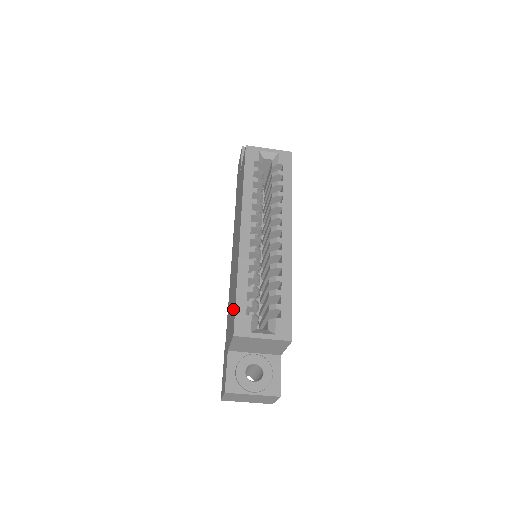
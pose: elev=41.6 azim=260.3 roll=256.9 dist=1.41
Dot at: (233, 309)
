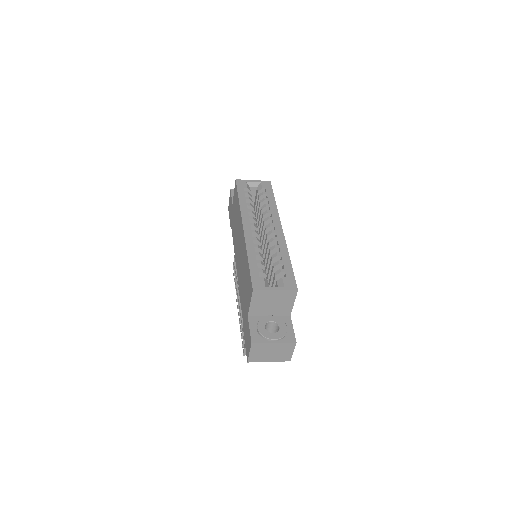
Dot at: (248, 279)
